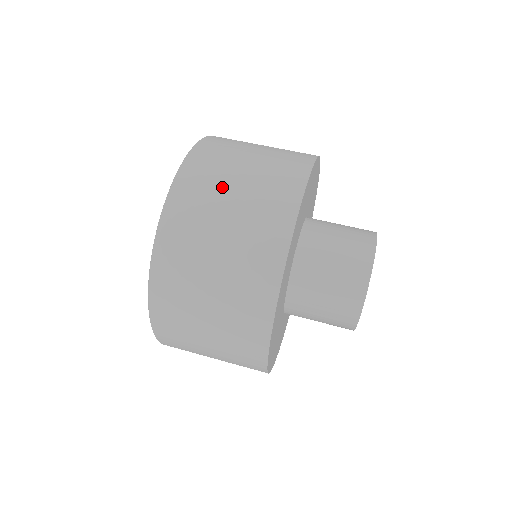
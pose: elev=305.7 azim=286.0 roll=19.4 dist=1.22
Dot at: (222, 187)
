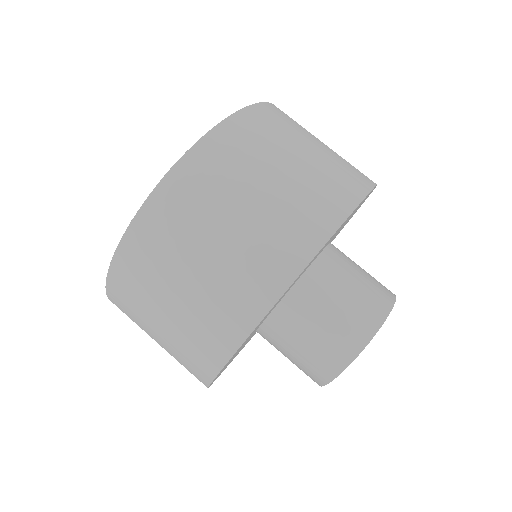
Dot at: (163, 283)
